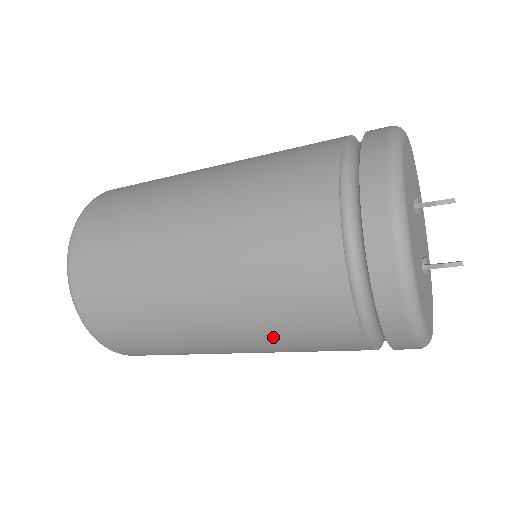
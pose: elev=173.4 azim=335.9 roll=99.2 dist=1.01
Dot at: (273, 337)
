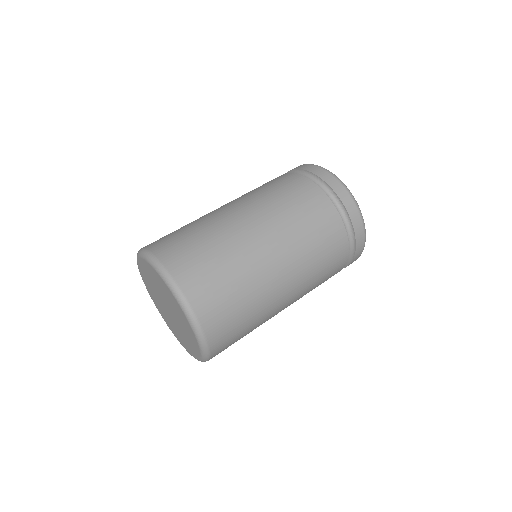
Dot at: (313, 282)
